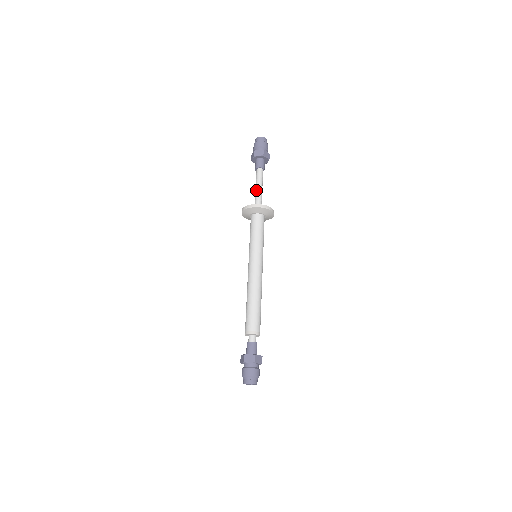
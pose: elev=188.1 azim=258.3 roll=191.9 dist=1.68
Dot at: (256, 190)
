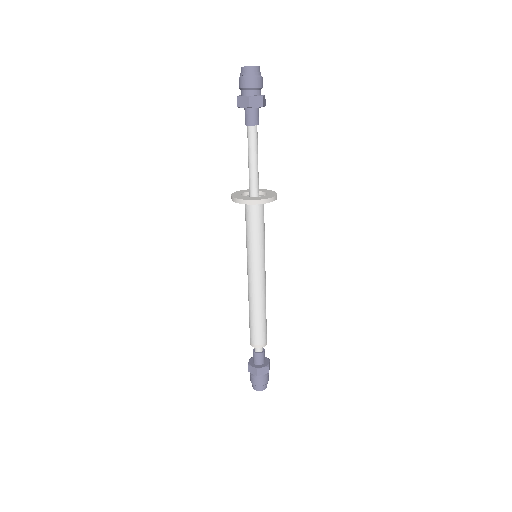
Dot at: (252, 163)
